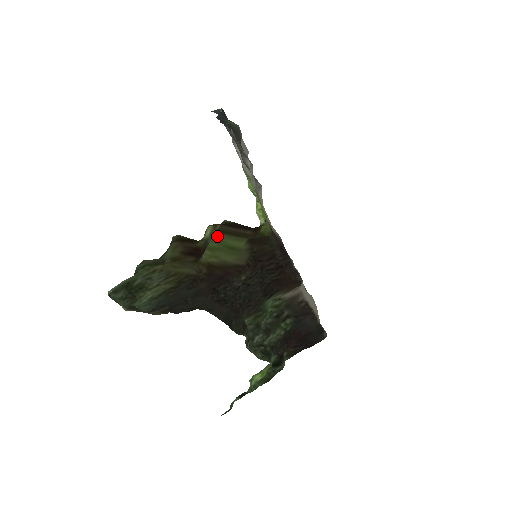
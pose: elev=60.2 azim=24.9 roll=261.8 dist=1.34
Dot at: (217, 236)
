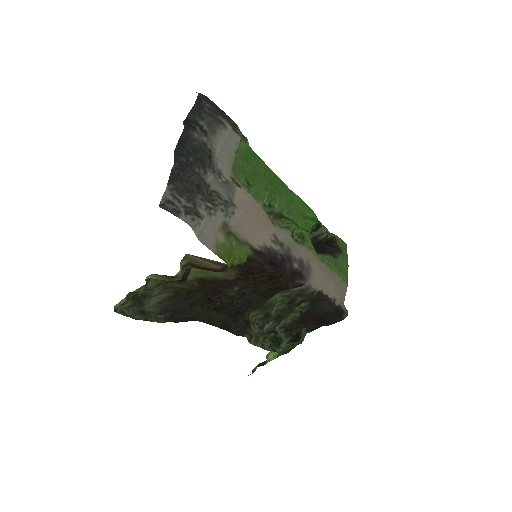
Dot at: (200, 257)
